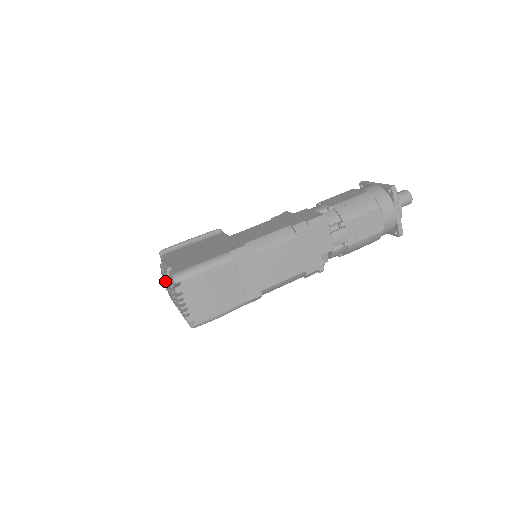
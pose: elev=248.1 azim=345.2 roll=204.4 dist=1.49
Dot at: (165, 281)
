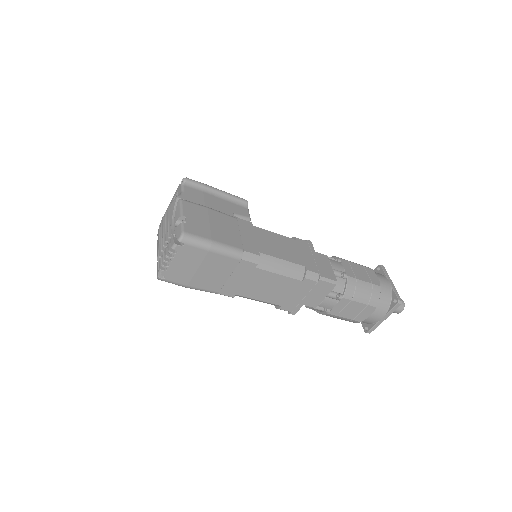
Dot at: (169, 215)
